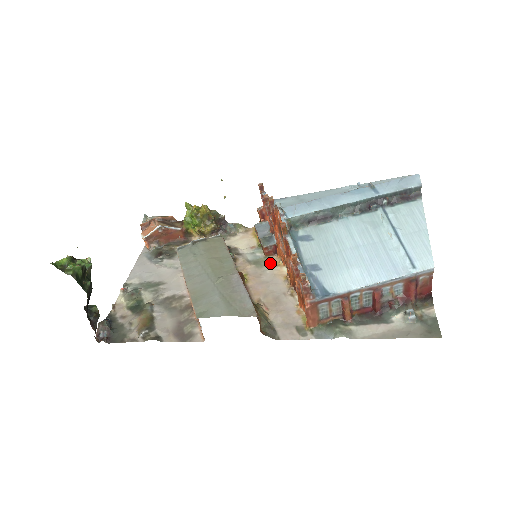
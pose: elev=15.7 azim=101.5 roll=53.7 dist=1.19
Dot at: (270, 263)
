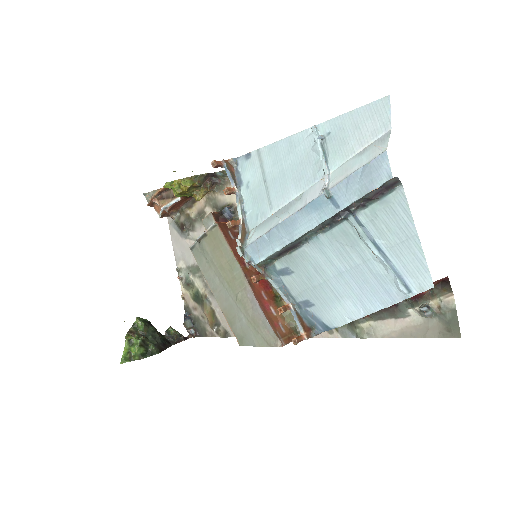
Dot at: occluded
